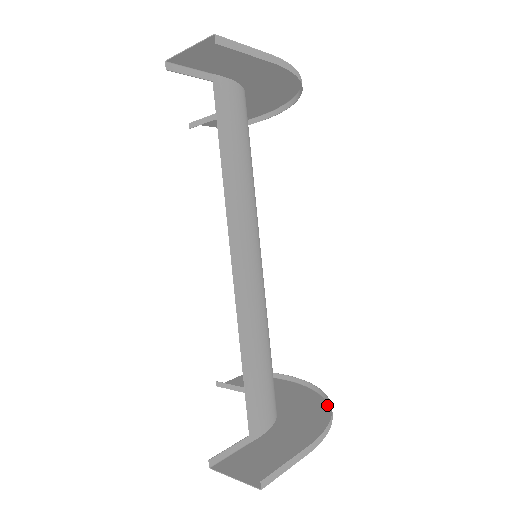
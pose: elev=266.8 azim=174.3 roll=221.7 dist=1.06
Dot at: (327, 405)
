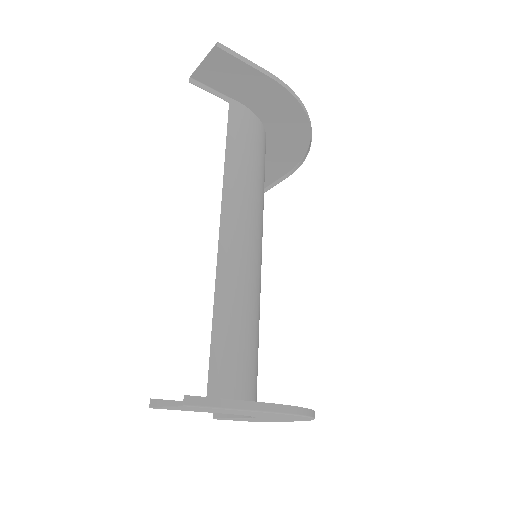
Dot at: occluded
